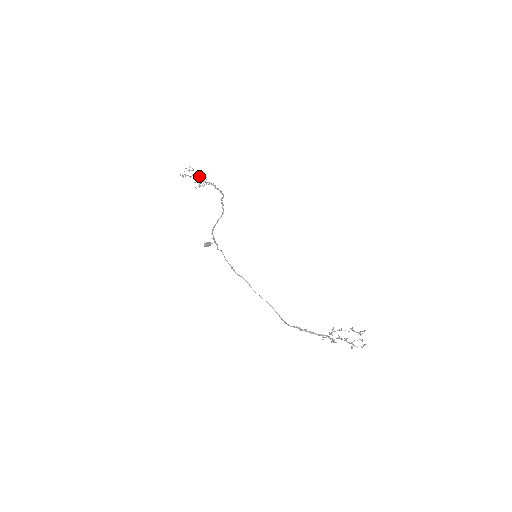
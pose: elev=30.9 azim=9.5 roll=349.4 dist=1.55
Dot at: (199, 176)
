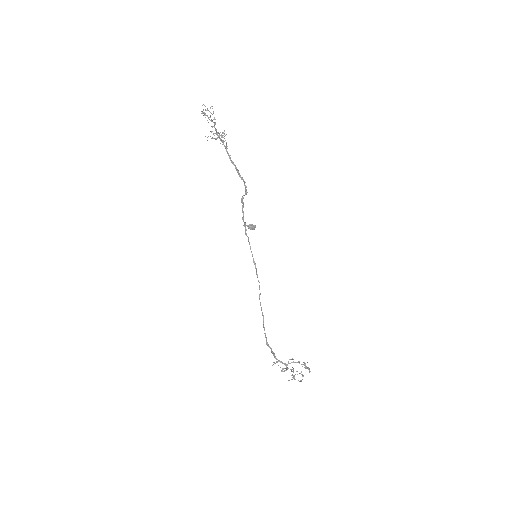
Dot at: occluded
